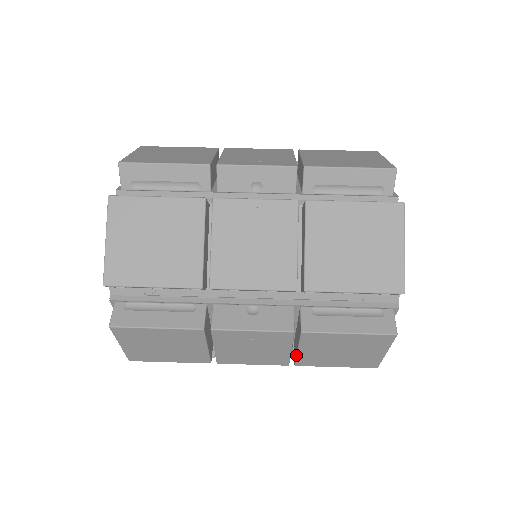
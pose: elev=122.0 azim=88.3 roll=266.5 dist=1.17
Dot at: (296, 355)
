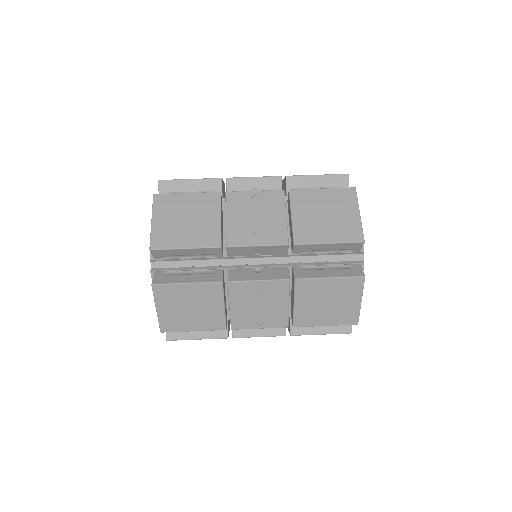
Dot at: (293, 312)
